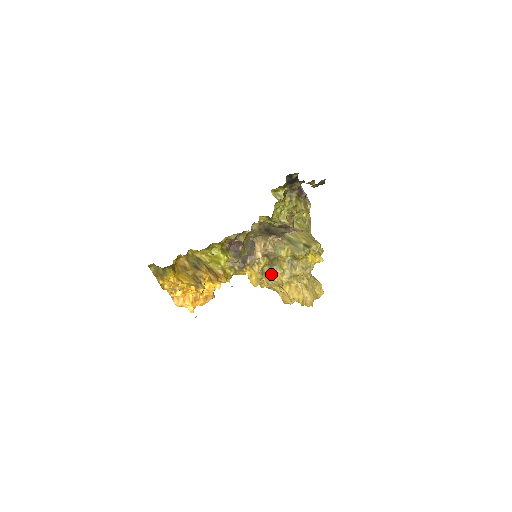
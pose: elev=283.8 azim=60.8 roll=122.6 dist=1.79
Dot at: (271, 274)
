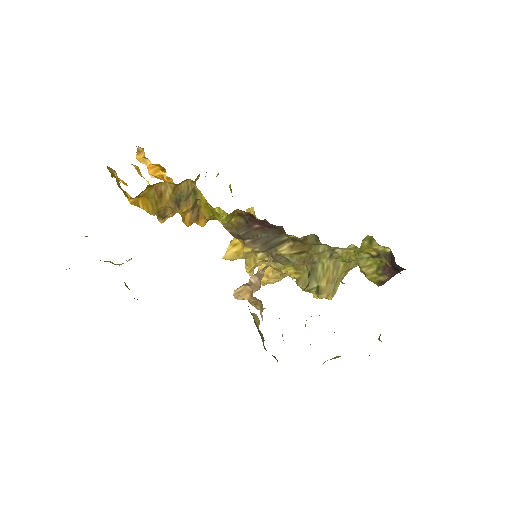
Dot at: occluded
